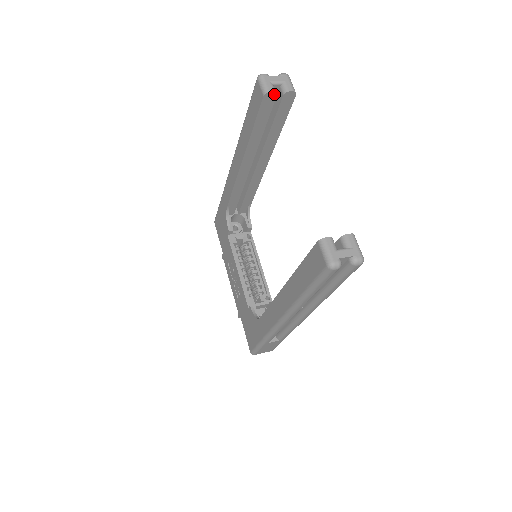
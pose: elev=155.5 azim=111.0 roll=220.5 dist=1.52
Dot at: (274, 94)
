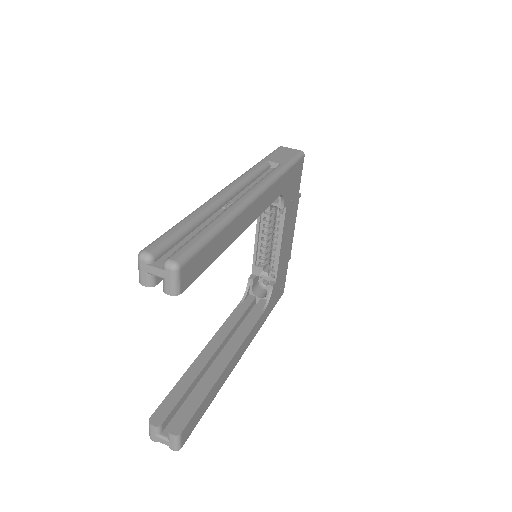
Dot at: (151, 285)
